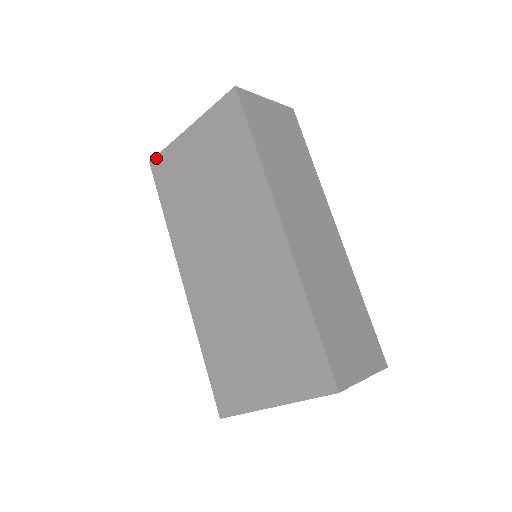
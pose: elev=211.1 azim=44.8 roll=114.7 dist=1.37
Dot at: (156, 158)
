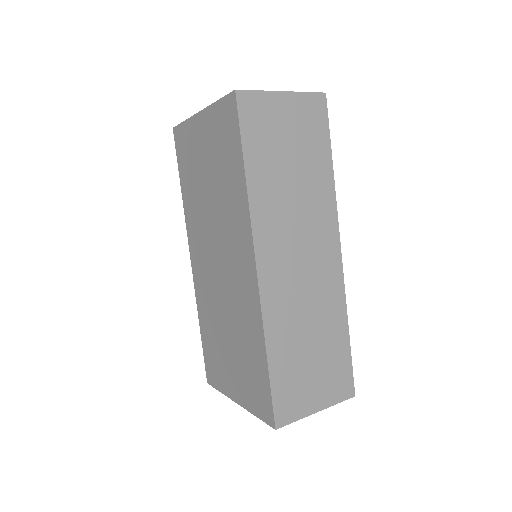
Dot at: (177, 127)
